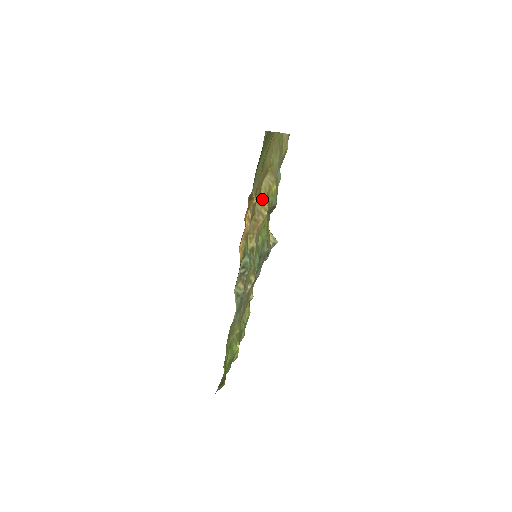
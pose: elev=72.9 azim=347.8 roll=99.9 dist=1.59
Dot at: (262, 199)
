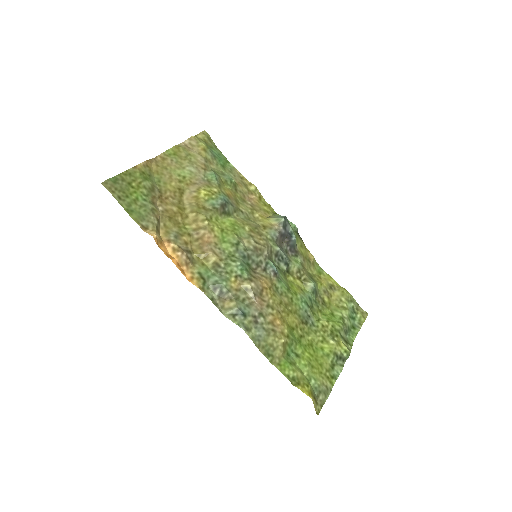
Dot at: (191, 216)
